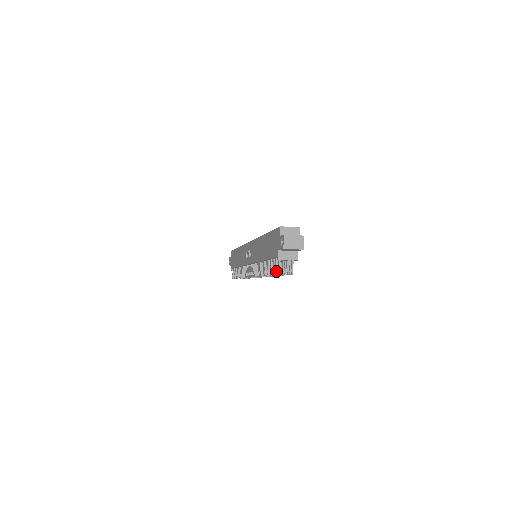
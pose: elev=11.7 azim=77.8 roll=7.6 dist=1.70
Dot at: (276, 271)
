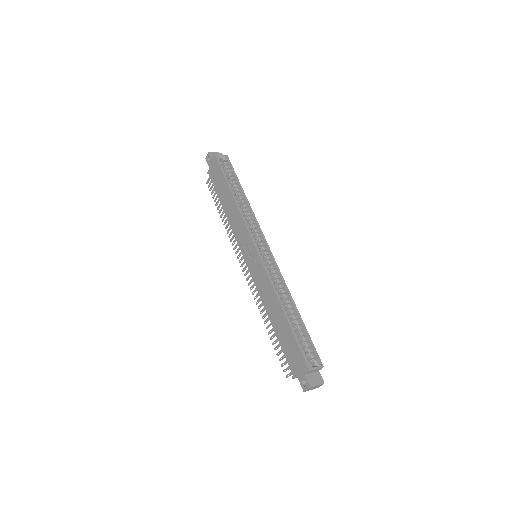
Dot at: occluded
